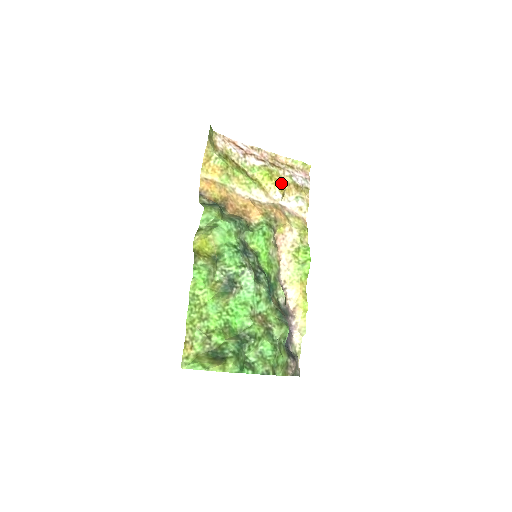
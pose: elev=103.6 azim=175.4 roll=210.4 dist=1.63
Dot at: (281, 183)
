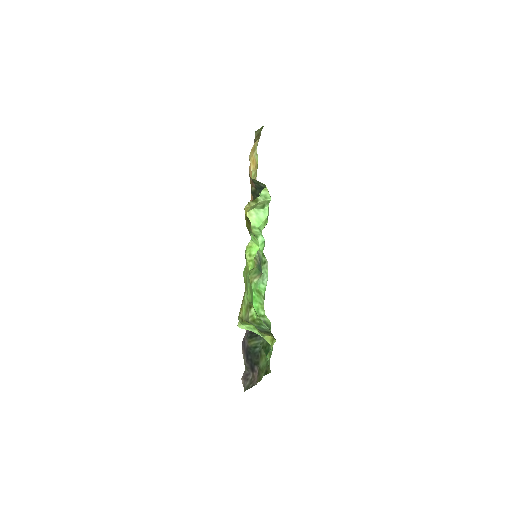
Dot at: occluded
